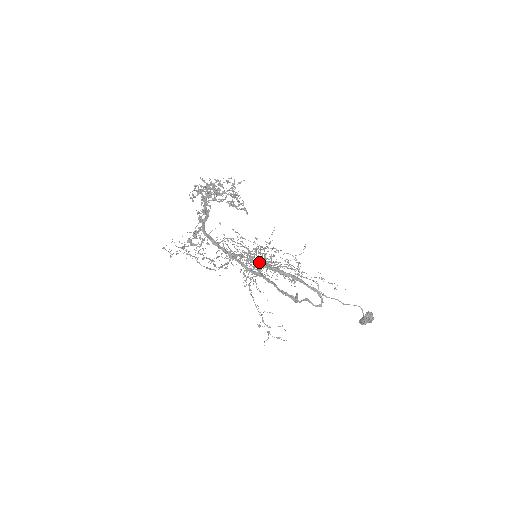
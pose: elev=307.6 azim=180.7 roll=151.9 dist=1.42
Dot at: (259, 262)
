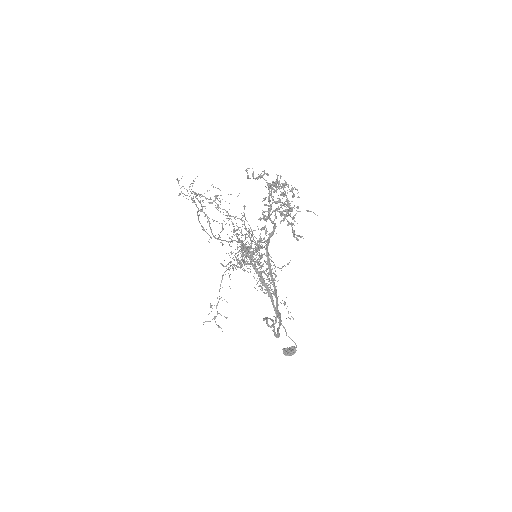
Dot at: occluded
